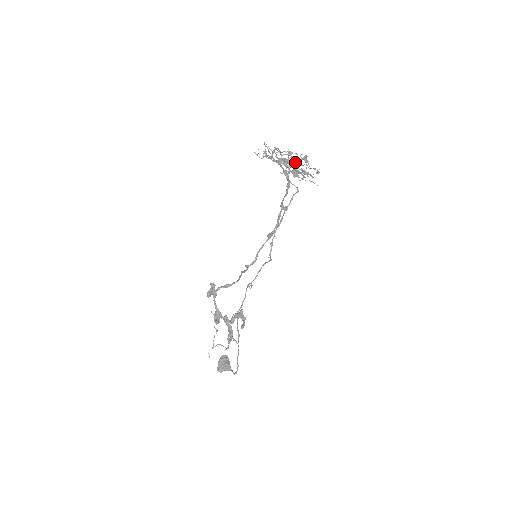
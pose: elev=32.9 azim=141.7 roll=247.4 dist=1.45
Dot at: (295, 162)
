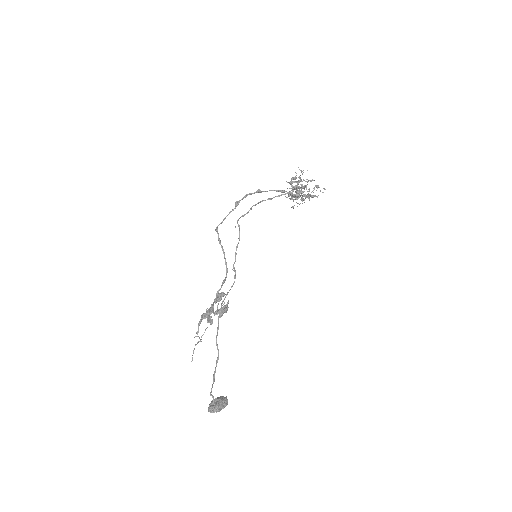
Dot at: (297, 182)
